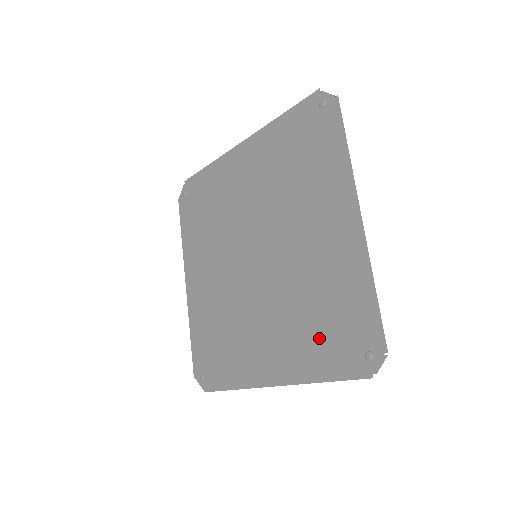
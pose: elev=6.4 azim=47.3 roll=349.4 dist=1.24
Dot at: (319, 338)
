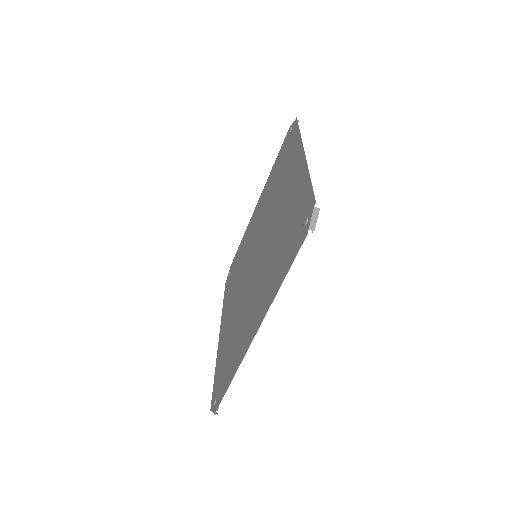
Dot at: (281, 255)
